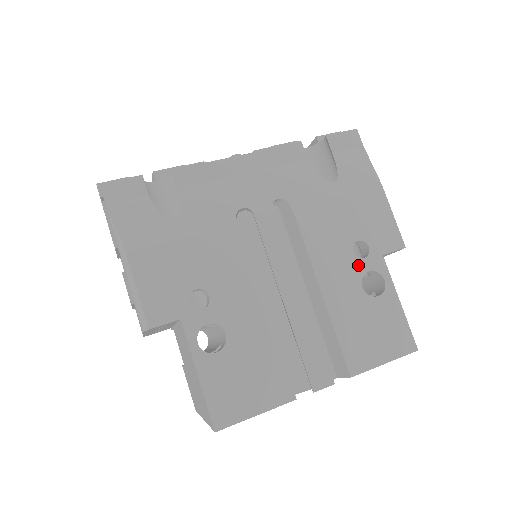
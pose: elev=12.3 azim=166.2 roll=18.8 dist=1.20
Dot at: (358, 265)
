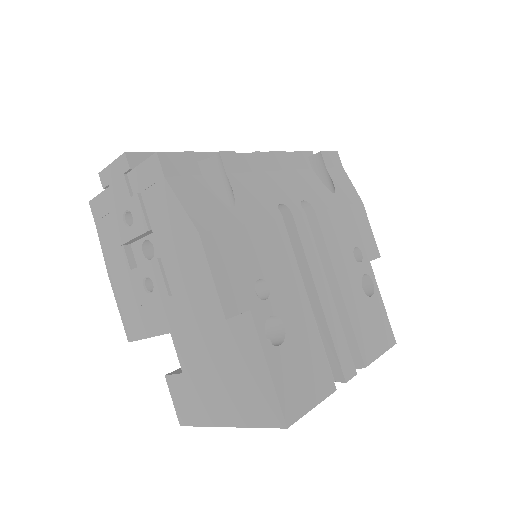
Dot at: (358, 268)
